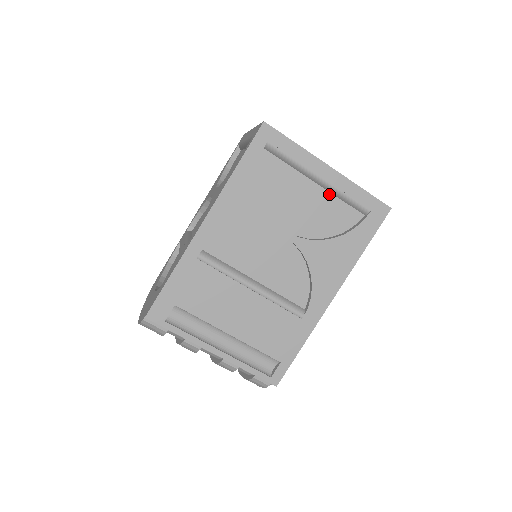
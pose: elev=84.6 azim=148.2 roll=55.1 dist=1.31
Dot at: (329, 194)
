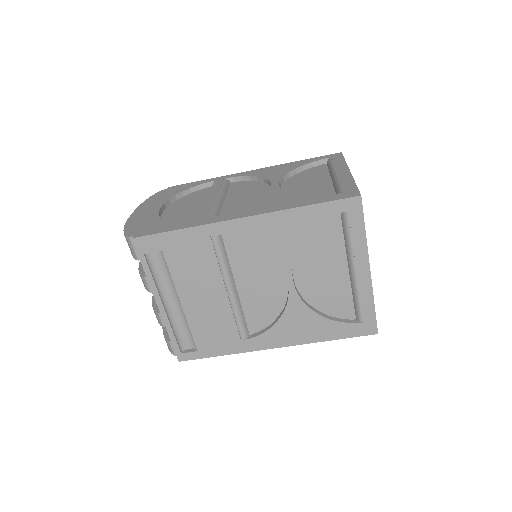
Dot at: (349, 284)
